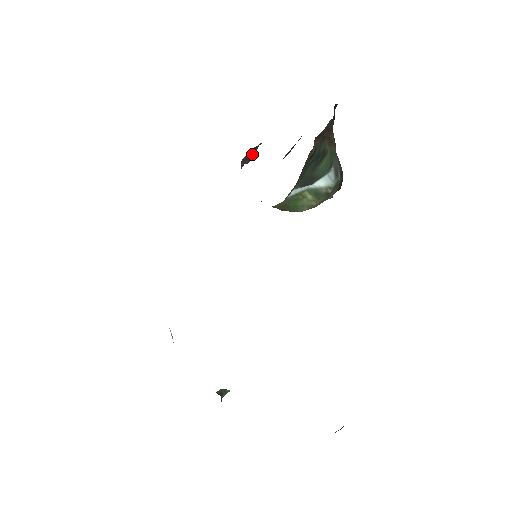
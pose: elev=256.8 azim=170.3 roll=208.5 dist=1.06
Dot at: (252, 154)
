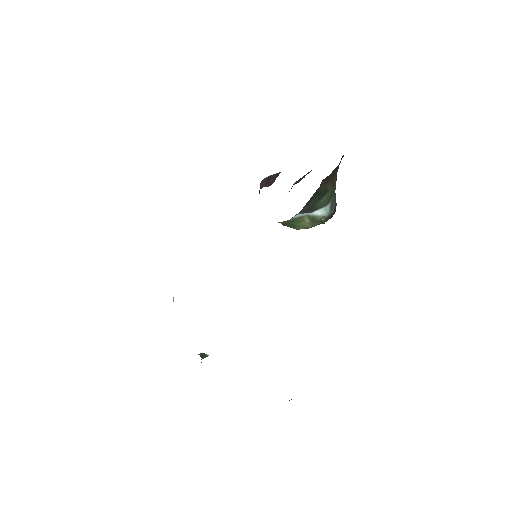
Dot at: (272, 180)
